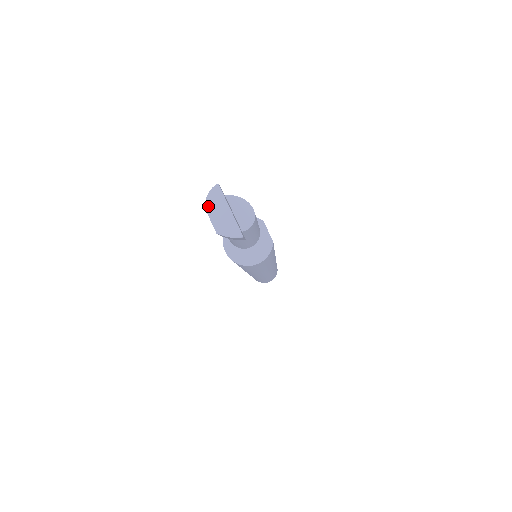
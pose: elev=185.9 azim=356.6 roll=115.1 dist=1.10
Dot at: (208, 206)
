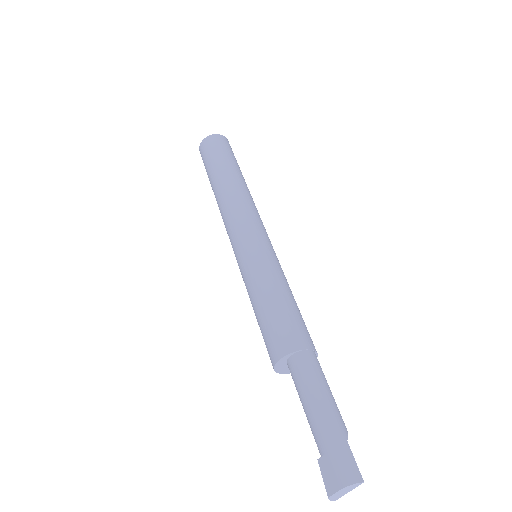
Dot at: (345, 488)
